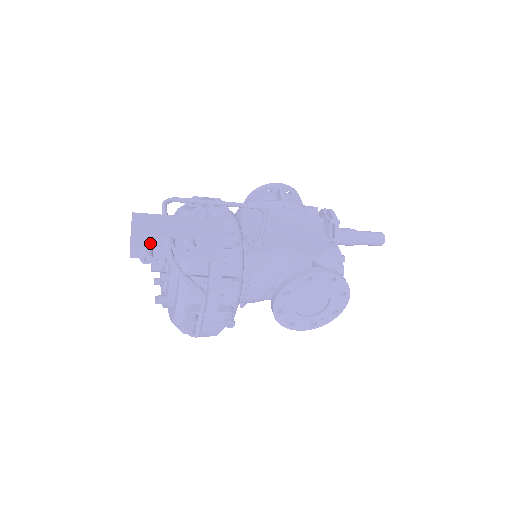
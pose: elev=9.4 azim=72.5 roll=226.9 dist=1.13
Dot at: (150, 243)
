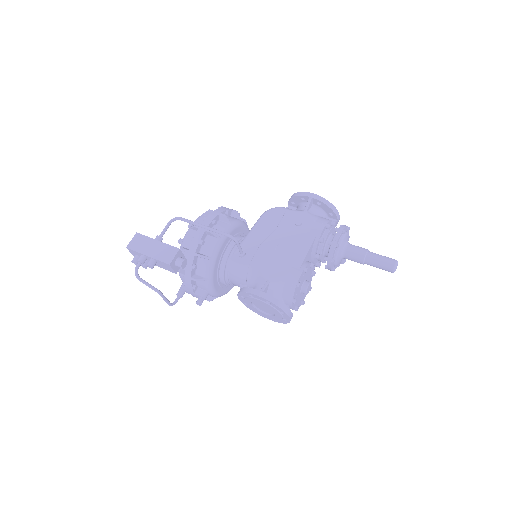
Dot at: (137, 254)
